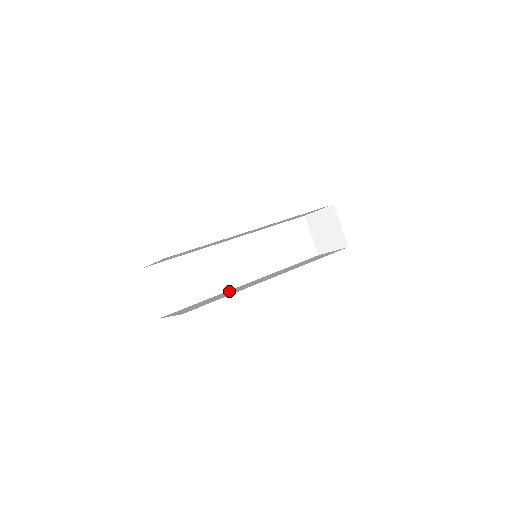
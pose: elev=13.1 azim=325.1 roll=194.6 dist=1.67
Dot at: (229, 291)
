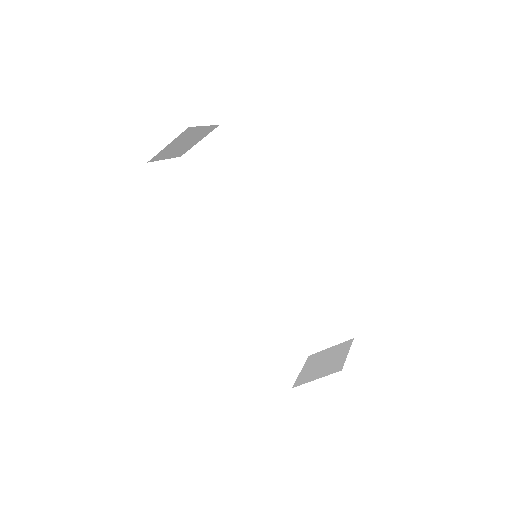
Dot at: occluded
